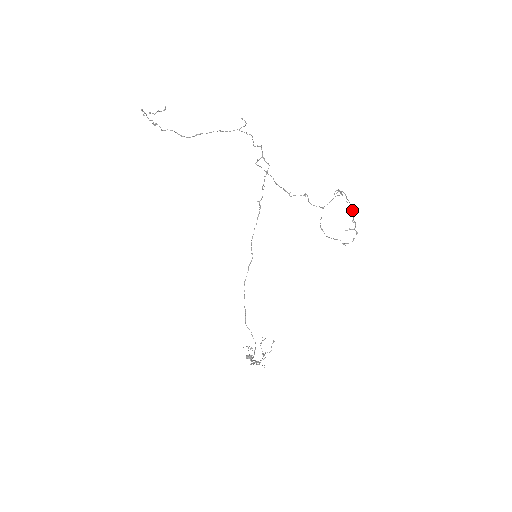
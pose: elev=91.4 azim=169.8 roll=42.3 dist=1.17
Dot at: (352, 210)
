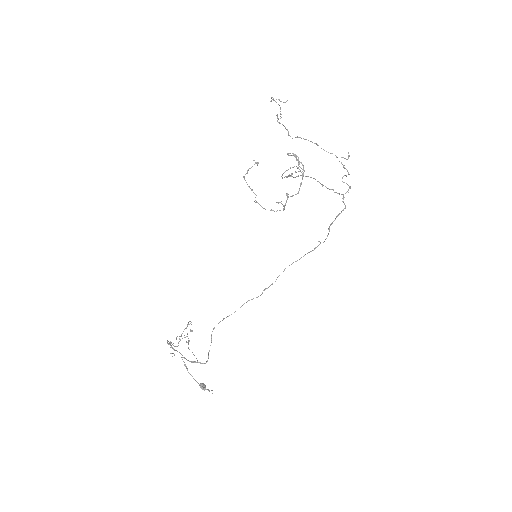
Dot at: (299, 189)
